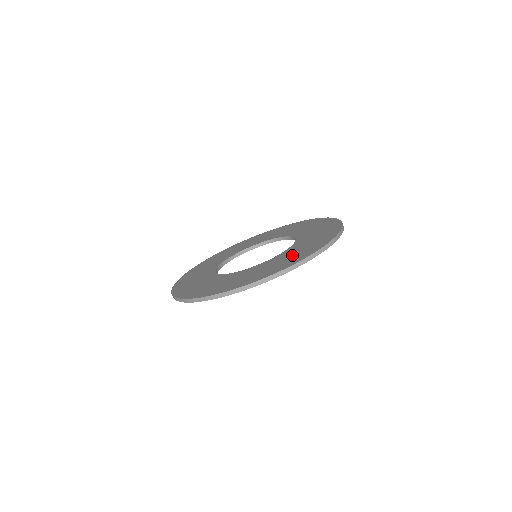
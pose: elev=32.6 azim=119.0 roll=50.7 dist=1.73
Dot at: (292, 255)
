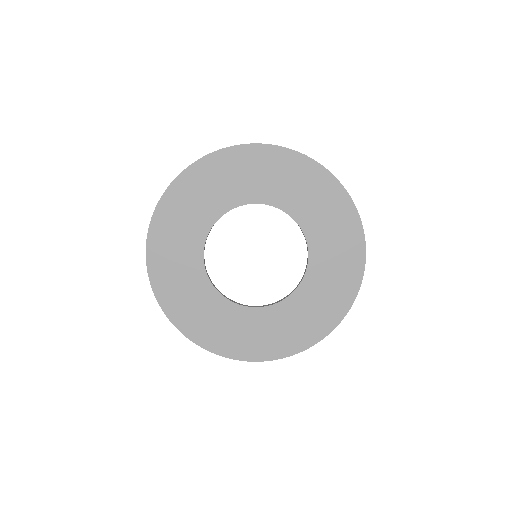
Dot at: (329, 223)
